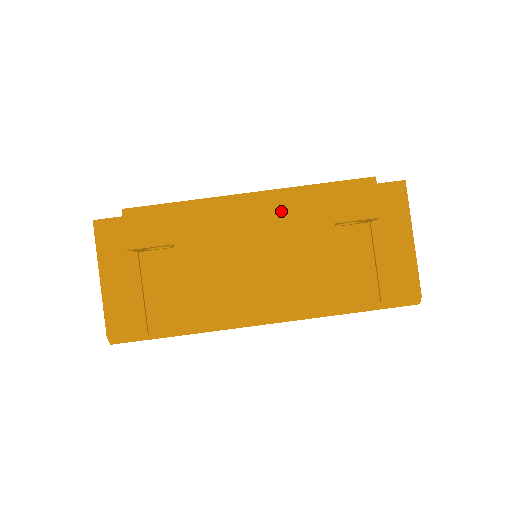
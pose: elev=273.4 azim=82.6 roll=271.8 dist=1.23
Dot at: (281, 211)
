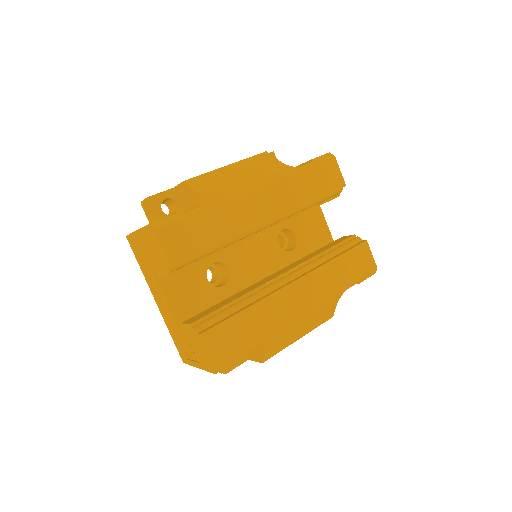
Dot at: occluded
